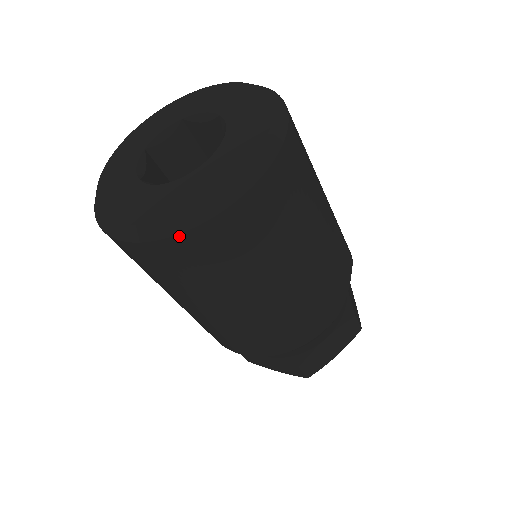
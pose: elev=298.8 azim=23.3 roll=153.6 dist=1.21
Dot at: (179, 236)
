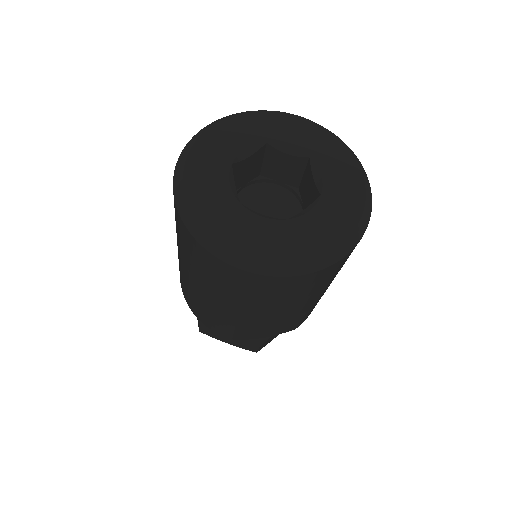
Dot at: (193, 237)
